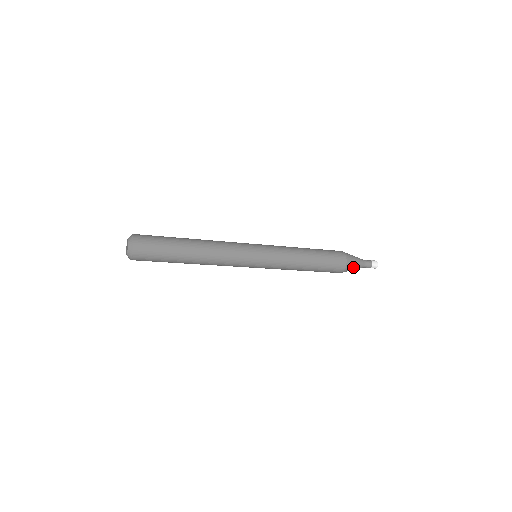
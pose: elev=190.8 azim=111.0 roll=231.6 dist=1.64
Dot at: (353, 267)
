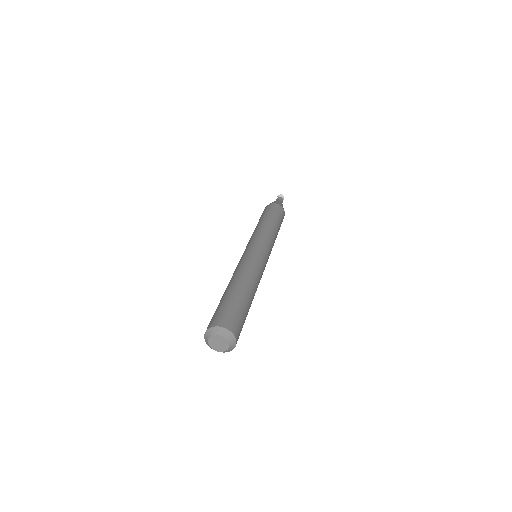
Dot at: occluded
